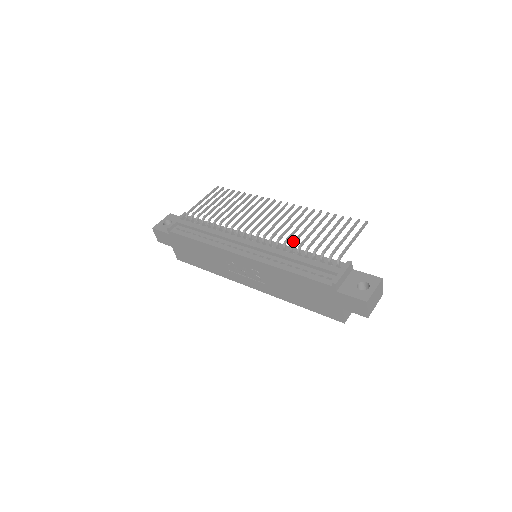
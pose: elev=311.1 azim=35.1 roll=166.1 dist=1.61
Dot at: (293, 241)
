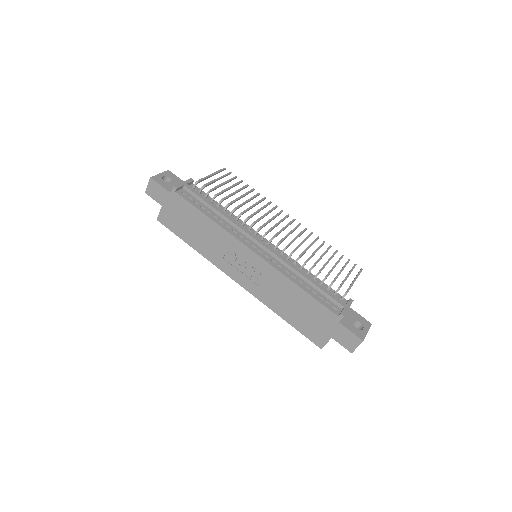
Dot at: (306, 260)
